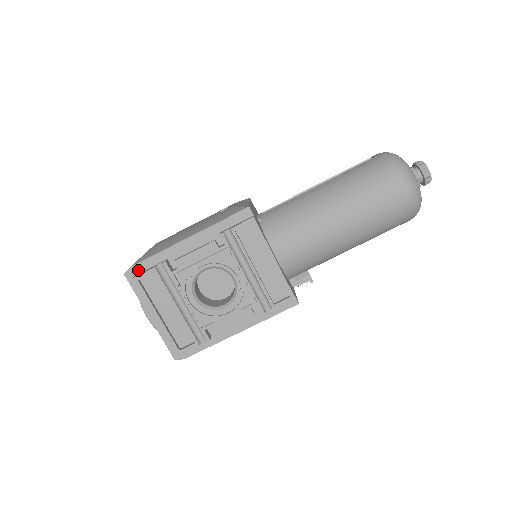
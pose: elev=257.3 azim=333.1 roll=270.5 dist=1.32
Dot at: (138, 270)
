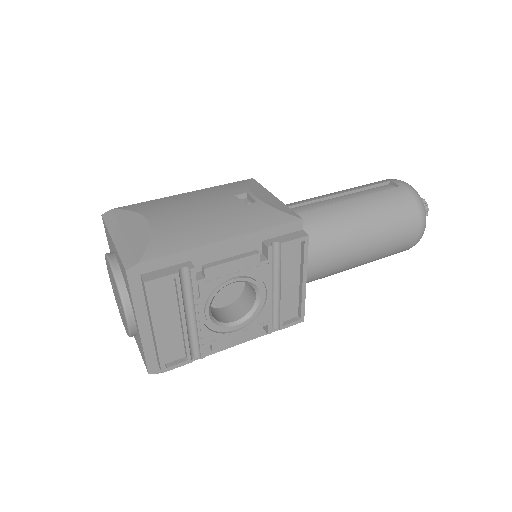
Dot at: (147, 268)
